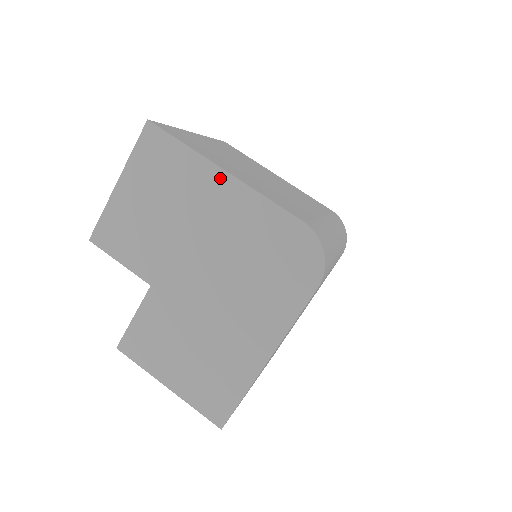
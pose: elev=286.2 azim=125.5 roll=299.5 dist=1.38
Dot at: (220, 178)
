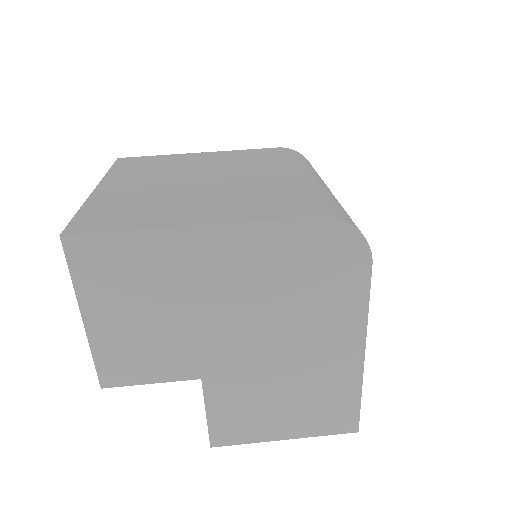
Dot at: (195, 236)
